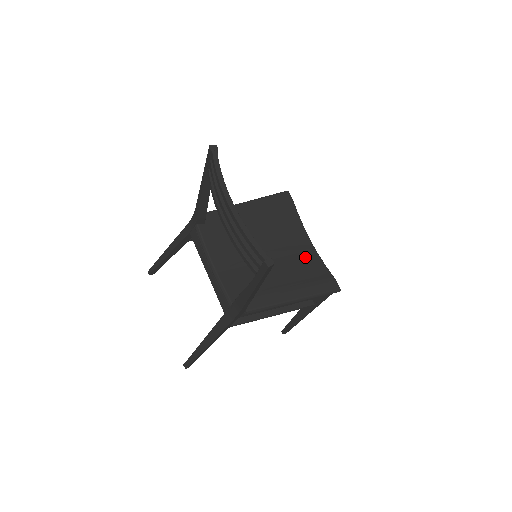
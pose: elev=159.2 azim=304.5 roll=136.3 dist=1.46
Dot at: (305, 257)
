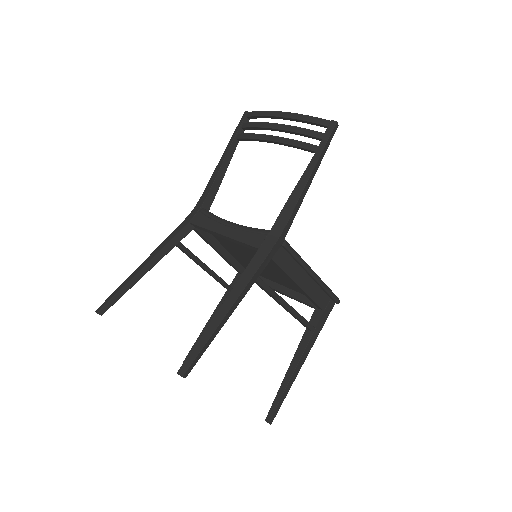
Dot at: occluded
